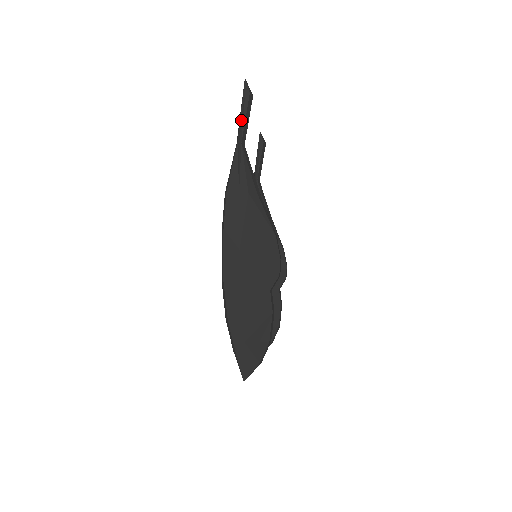
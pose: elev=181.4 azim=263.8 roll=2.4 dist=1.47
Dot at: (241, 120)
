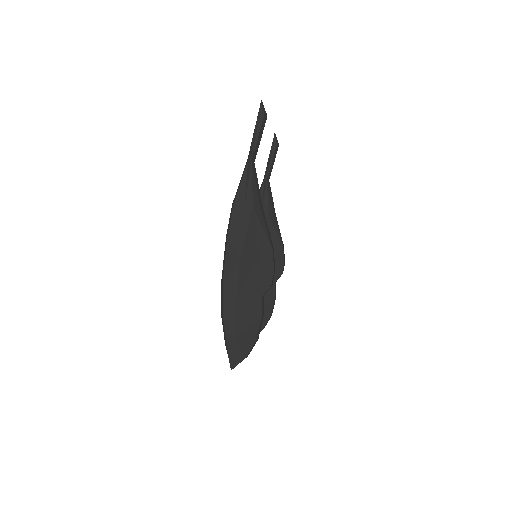
Dot at: (253, 139)
